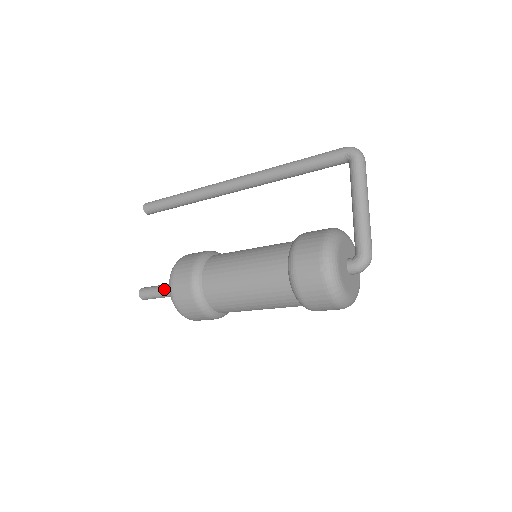
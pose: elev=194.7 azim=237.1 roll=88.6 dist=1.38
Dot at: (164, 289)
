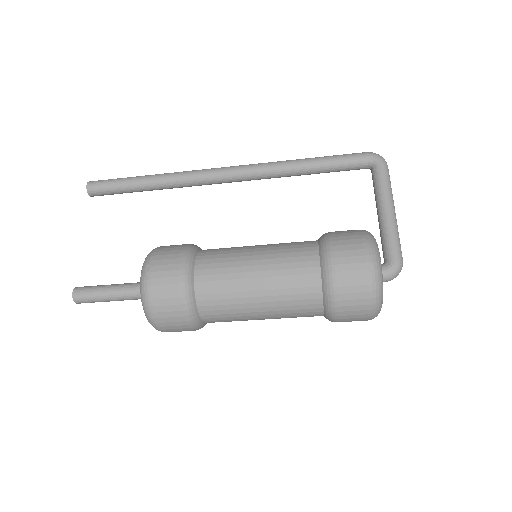
Dot at: (117, 289)
